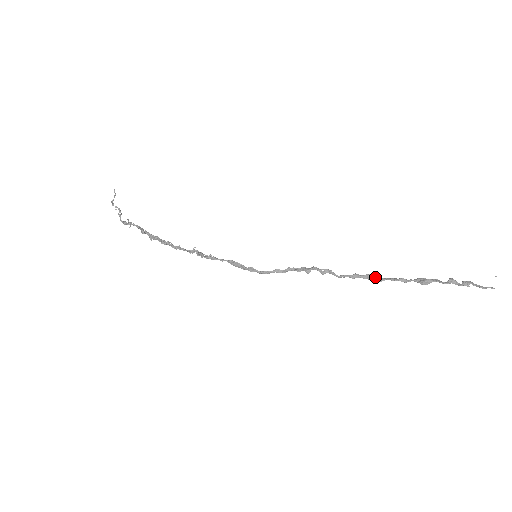
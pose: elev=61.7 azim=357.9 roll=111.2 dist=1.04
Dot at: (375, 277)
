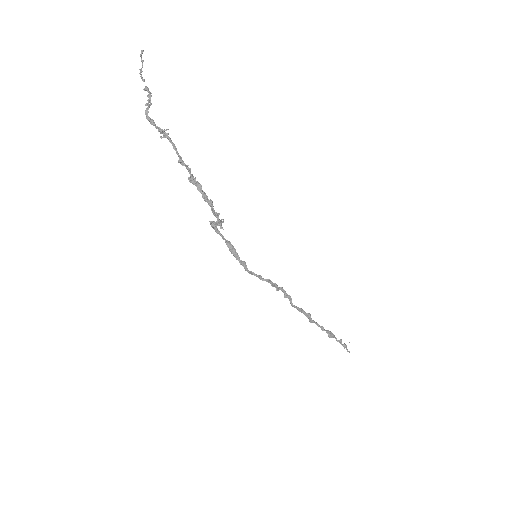
Dot at: (311, 318)
